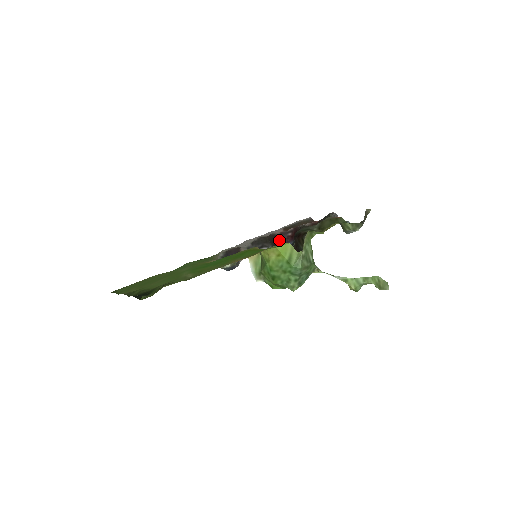
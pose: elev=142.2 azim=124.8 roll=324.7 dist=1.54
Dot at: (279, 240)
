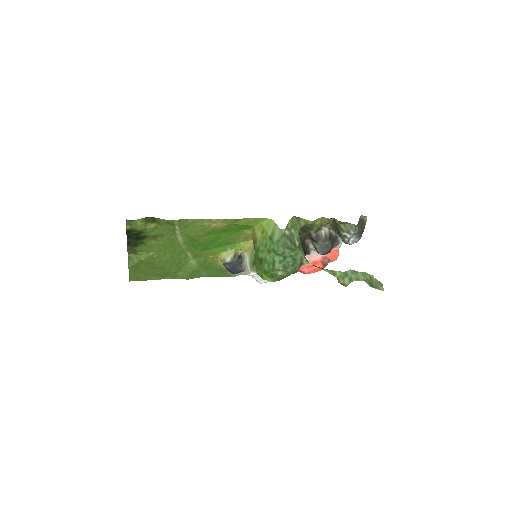
Dot at: occluded
